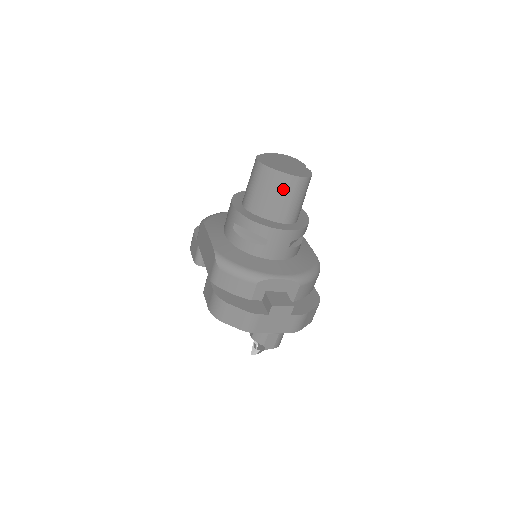
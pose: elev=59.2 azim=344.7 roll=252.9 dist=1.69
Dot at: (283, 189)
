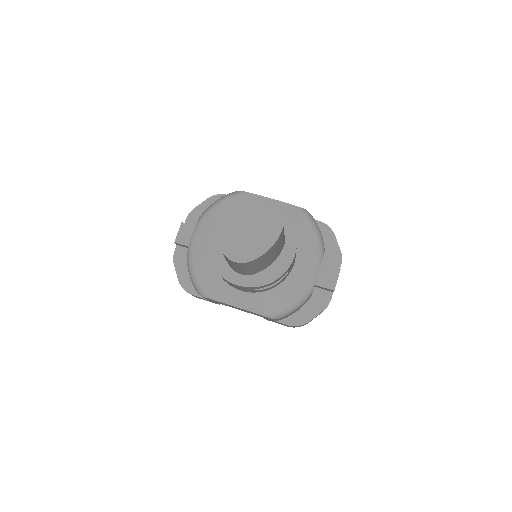
Dot at: (275, 249)
